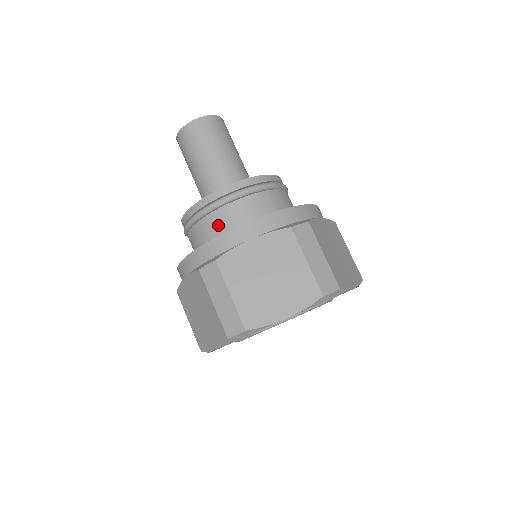
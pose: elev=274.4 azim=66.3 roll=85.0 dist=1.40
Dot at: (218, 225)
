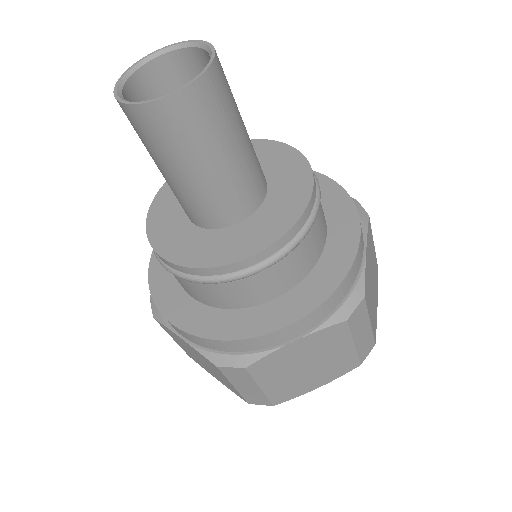
Dot at: (233, 296)
